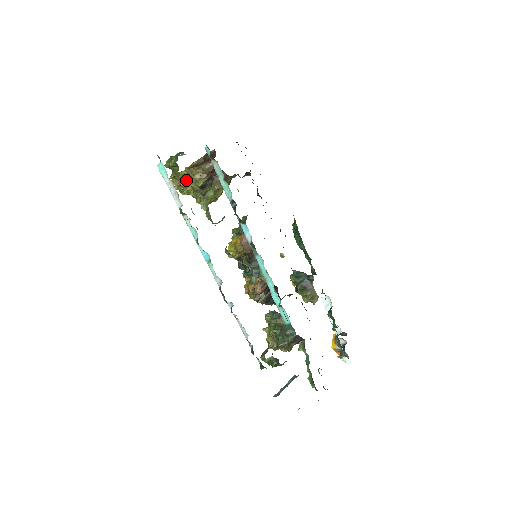
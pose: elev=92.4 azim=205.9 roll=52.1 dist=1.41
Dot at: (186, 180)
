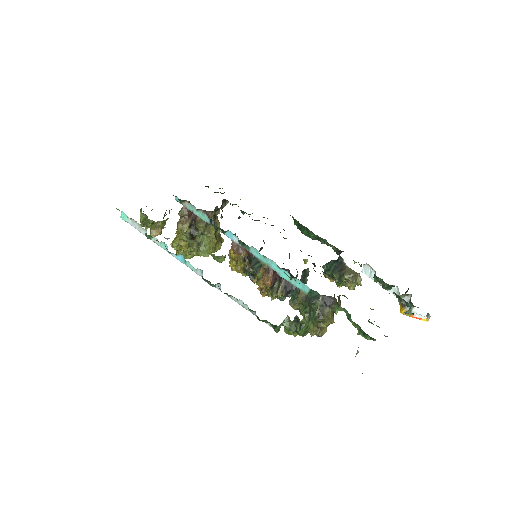
Dot at: (177, 238)
